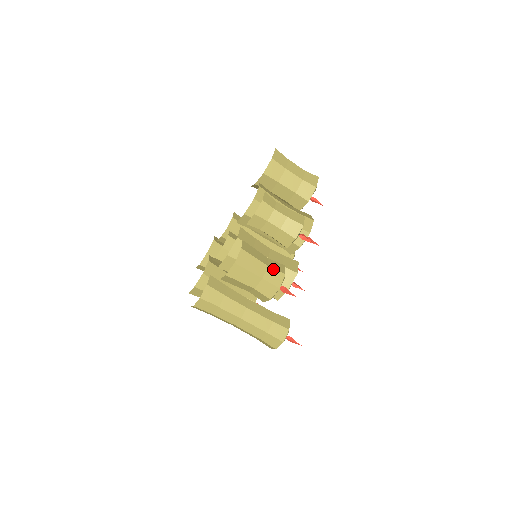
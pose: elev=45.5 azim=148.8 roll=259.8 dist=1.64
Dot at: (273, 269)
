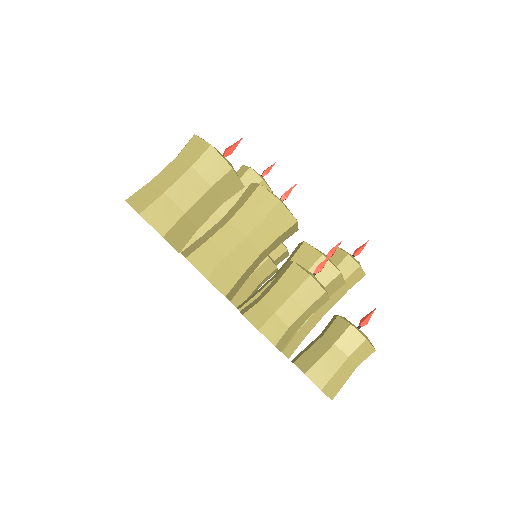
Dot at: (354, 352)
